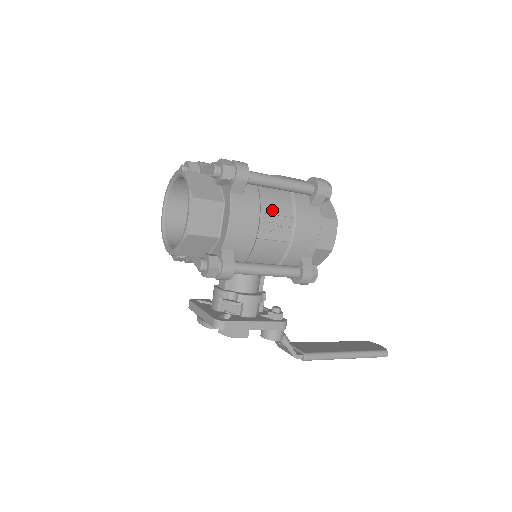
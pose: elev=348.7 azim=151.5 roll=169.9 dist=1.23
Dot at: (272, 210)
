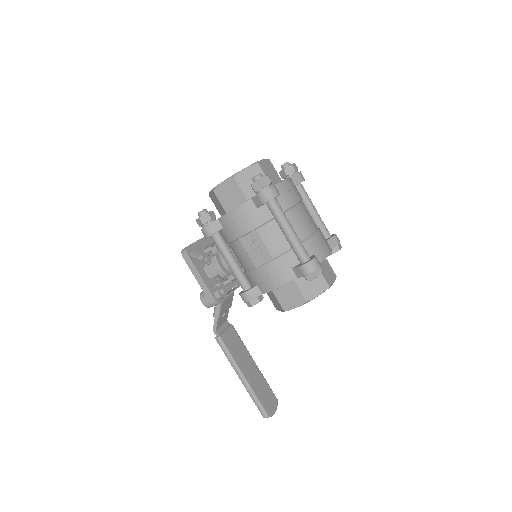
Dot at: (265, 238)
